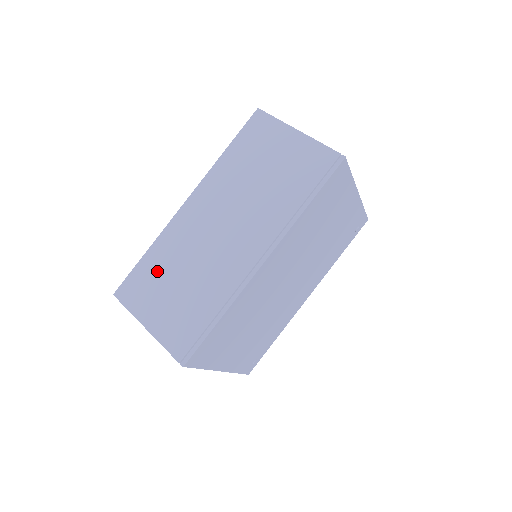
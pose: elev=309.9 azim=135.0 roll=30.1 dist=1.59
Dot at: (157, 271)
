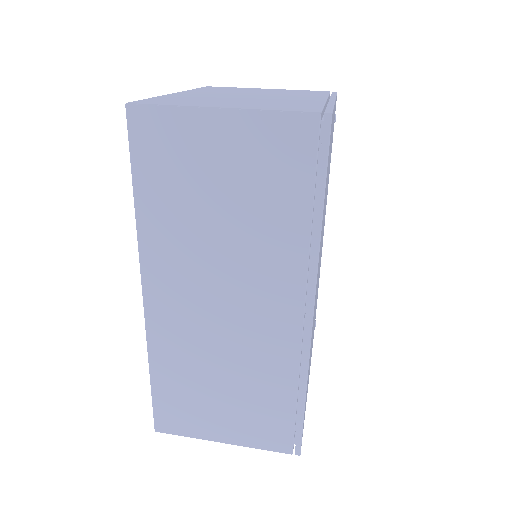
Dot at: (184, 388)
